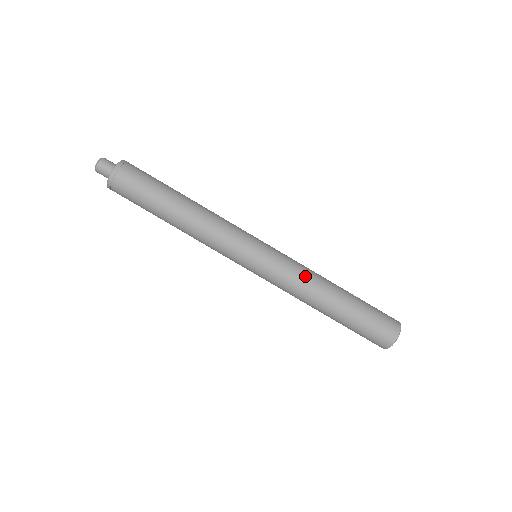
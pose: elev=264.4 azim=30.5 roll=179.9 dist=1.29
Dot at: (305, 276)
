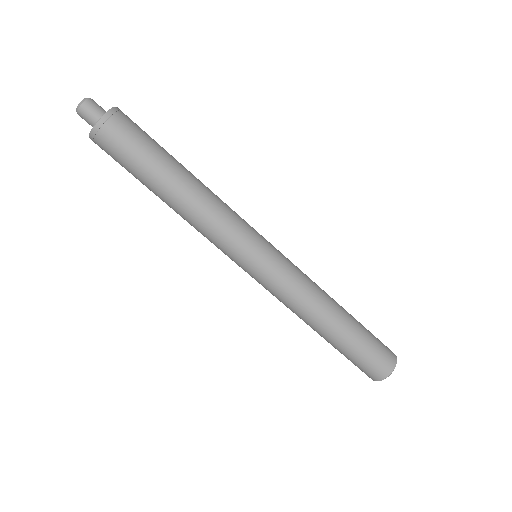
Dot at: (312, 283)
